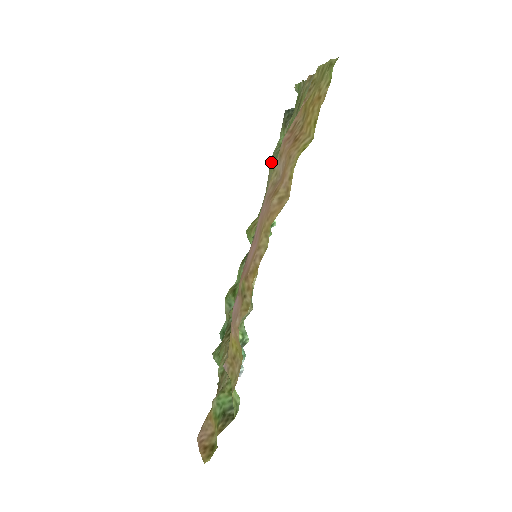
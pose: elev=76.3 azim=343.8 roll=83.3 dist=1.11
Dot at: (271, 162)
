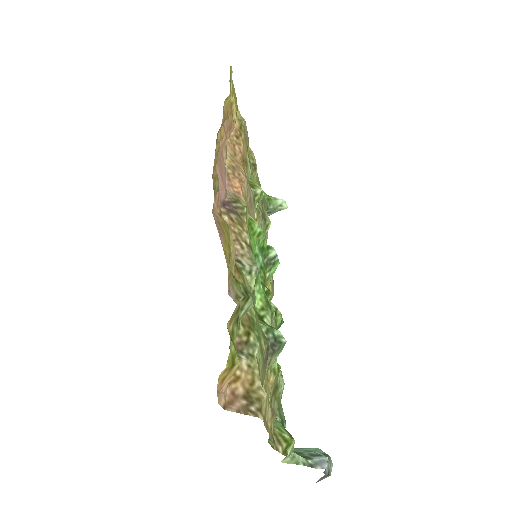
Dot at: occluded
